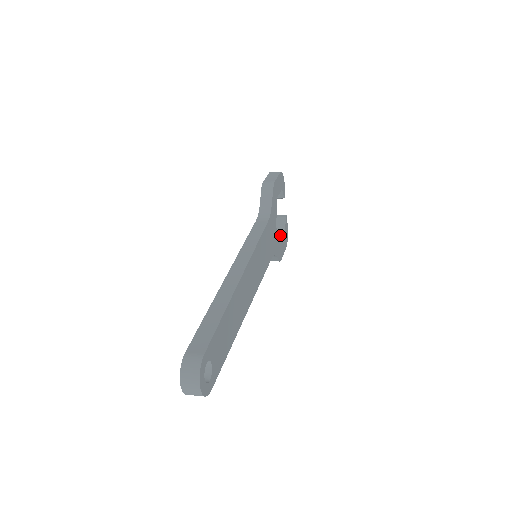
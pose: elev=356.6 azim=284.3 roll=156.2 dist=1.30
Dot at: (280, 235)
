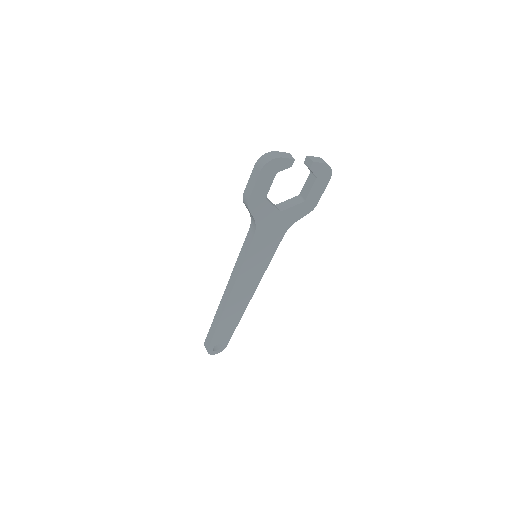
Dot at: (310, 183)
